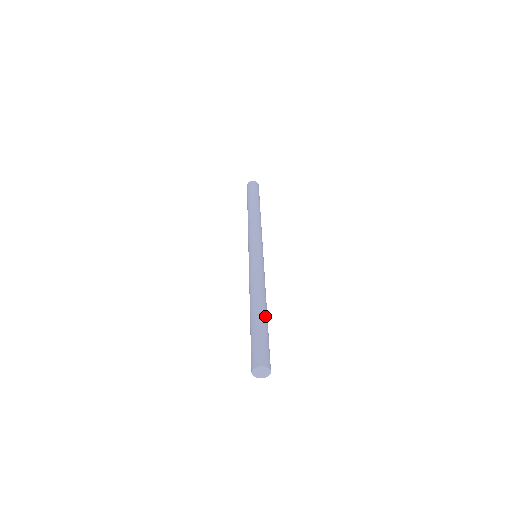
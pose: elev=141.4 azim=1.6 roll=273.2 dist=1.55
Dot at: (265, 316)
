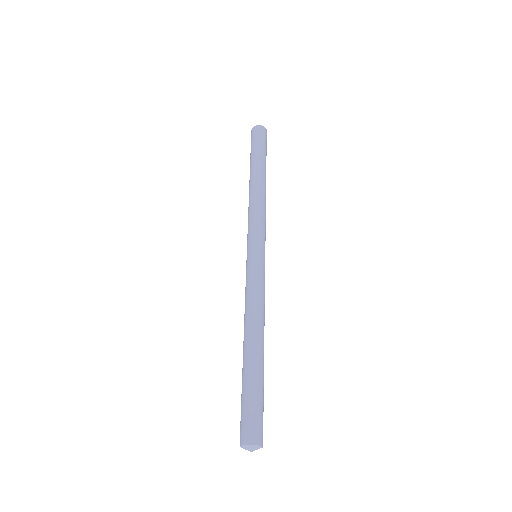
Dot at: (263, 363)
